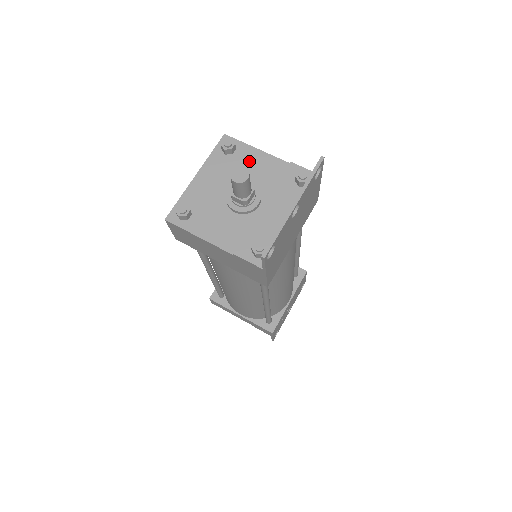
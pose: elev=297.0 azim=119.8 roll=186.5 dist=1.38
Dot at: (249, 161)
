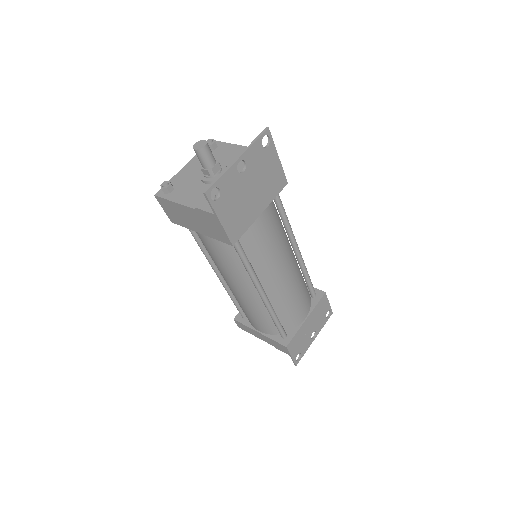
Dot at: (225, 152)
